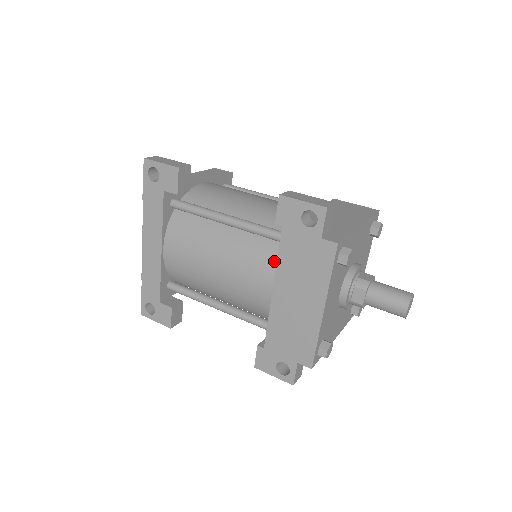
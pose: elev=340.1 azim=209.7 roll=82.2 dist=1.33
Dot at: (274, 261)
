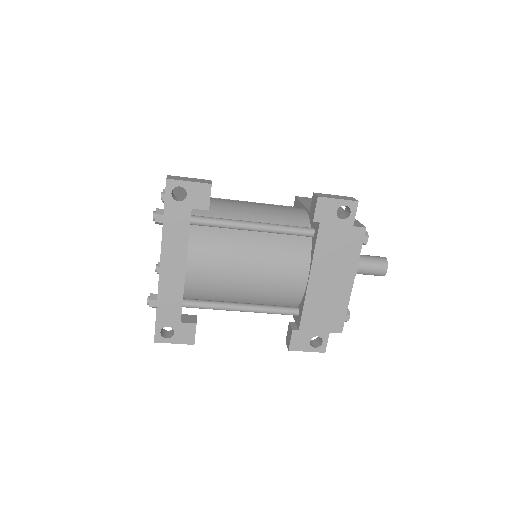
Dot at: (306, 253)
